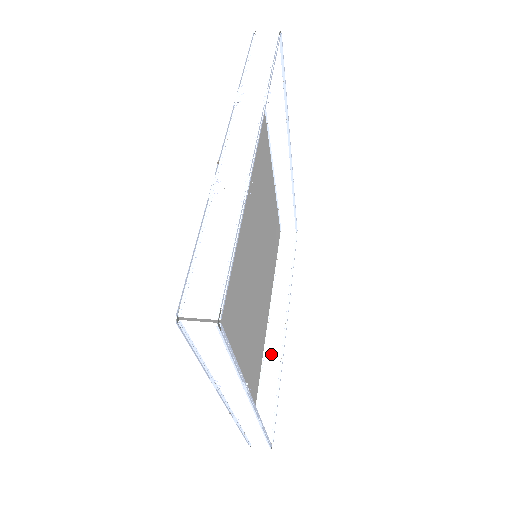
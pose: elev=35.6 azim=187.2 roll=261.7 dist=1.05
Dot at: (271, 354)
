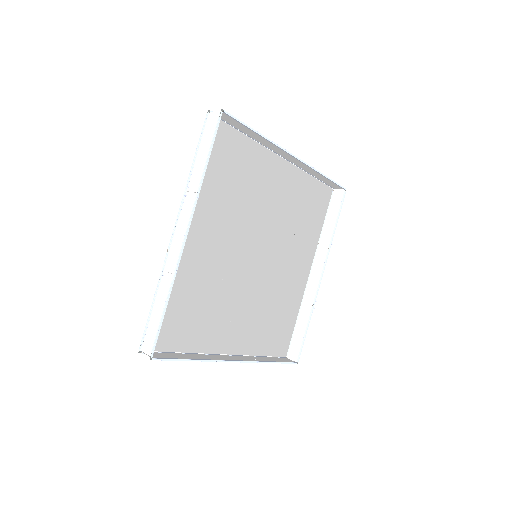
Dot at: (308, 298)
